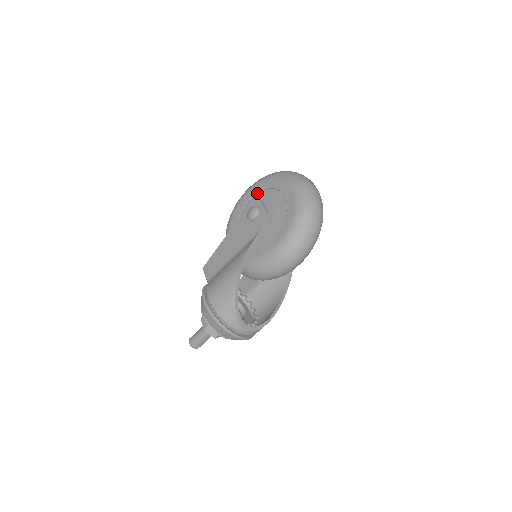
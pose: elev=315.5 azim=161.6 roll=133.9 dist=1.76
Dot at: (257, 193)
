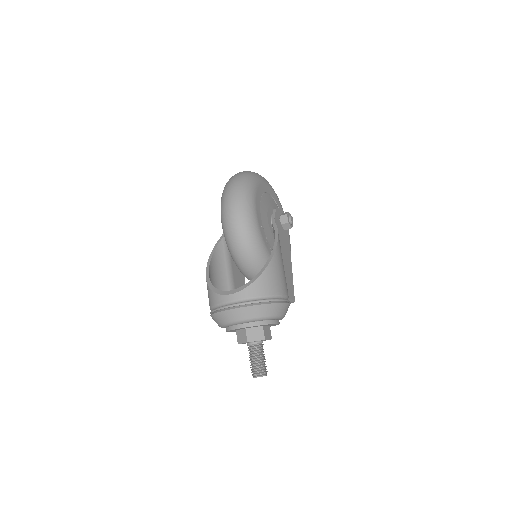
Dot at: occluded
